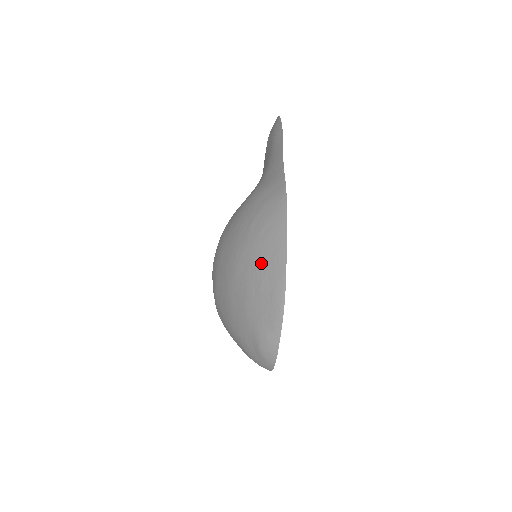
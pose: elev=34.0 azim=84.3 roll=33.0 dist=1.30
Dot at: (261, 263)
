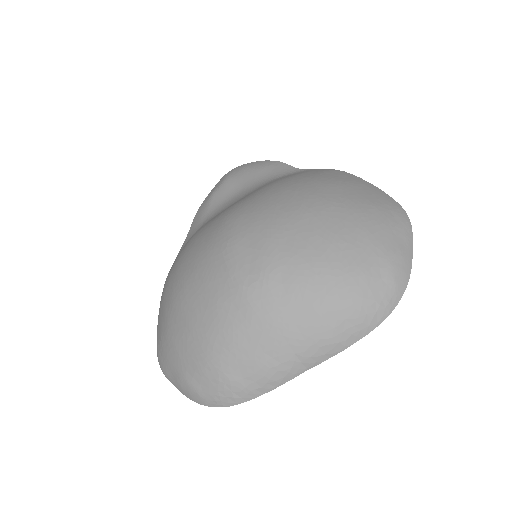
Dot at: (361, 194)
